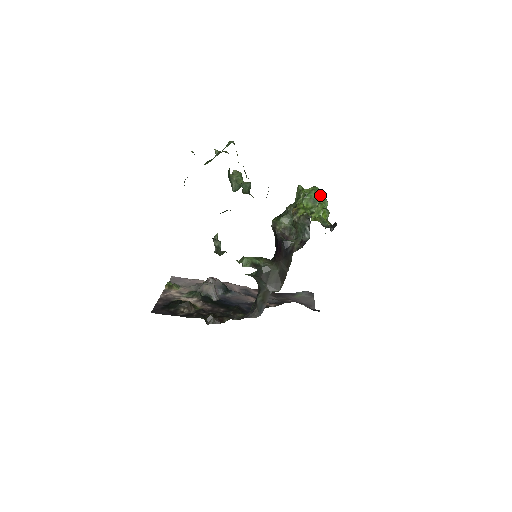
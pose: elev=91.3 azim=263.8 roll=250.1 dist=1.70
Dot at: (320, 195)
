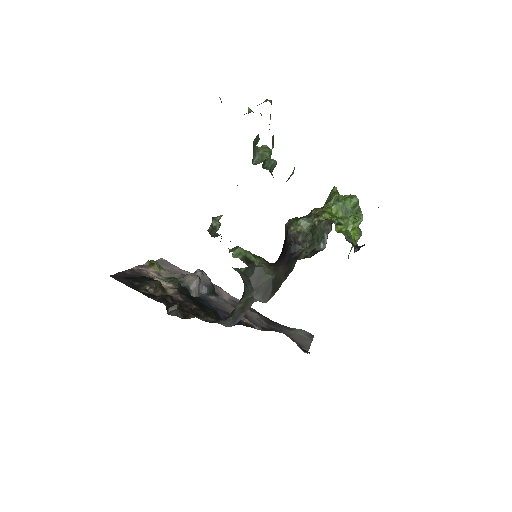
Dot at: (356, 207)
